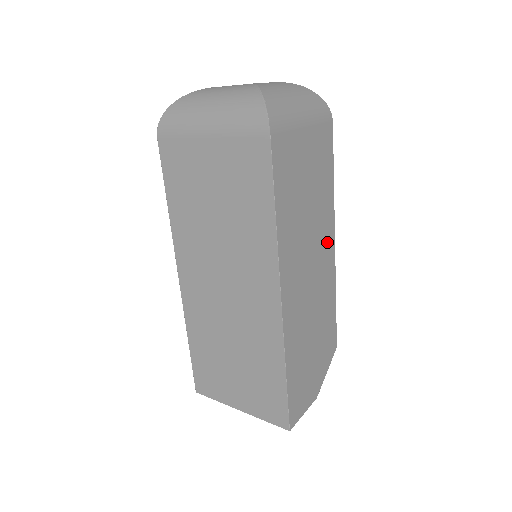
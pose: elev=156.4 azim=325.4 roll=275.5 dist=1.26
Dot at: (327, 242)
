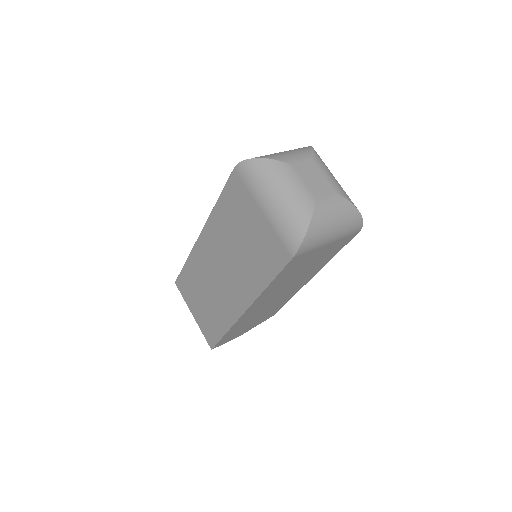
Dot at: (304, 281)
